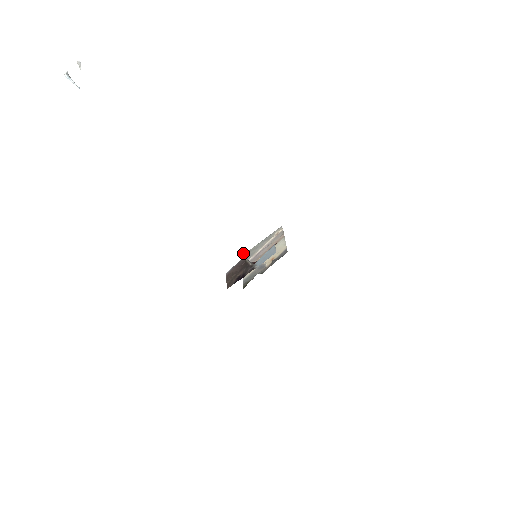
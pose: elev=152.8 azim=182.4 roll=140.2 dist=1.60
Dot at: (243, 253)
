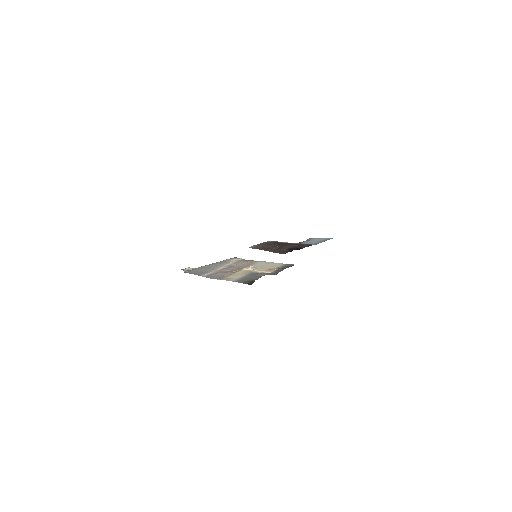
Dot at: (185, 268)
